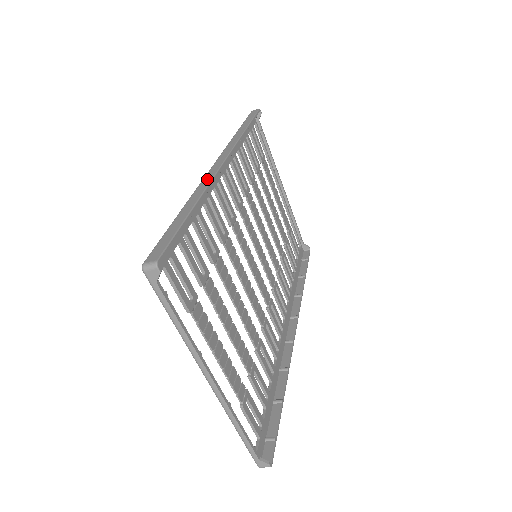
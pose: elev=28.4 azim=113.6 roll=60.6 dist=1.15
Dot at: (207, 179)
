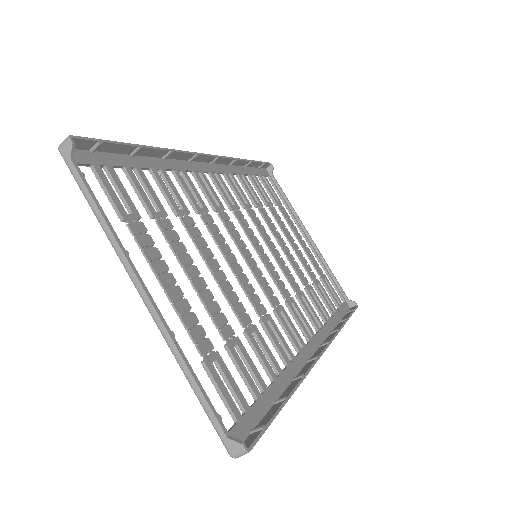
Dot at: (178, 153)
